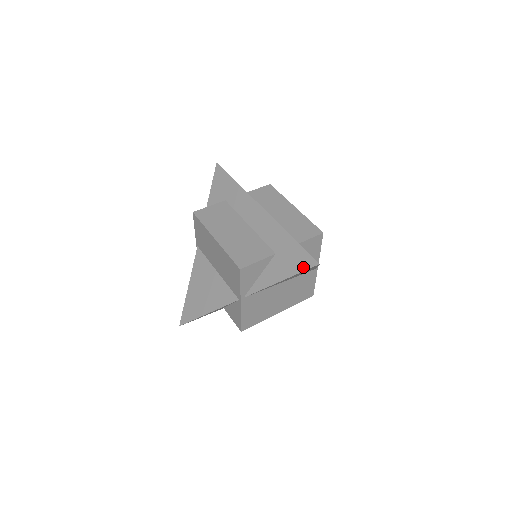
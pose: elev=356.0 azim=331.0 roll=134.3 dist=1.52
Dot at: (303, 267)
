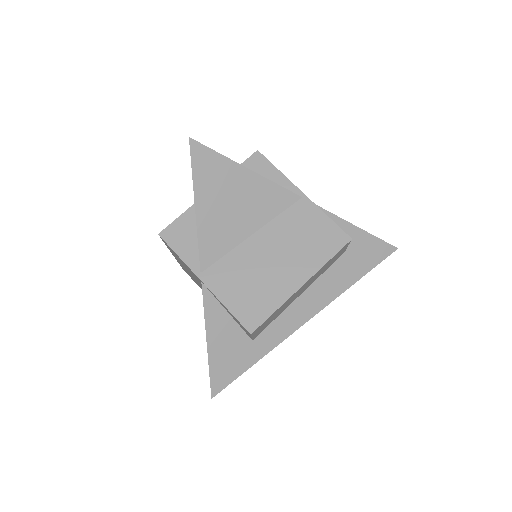
Dot at: (191, 164)
